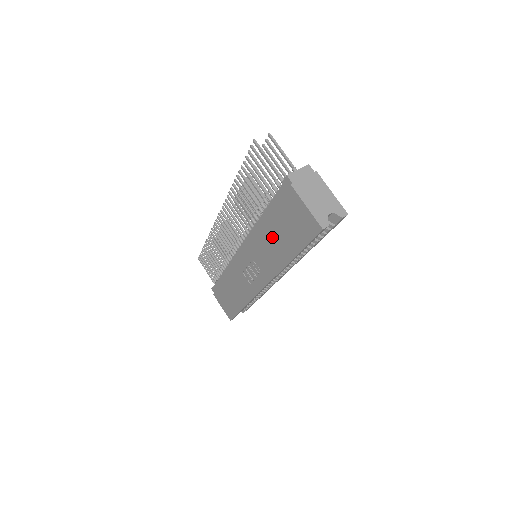
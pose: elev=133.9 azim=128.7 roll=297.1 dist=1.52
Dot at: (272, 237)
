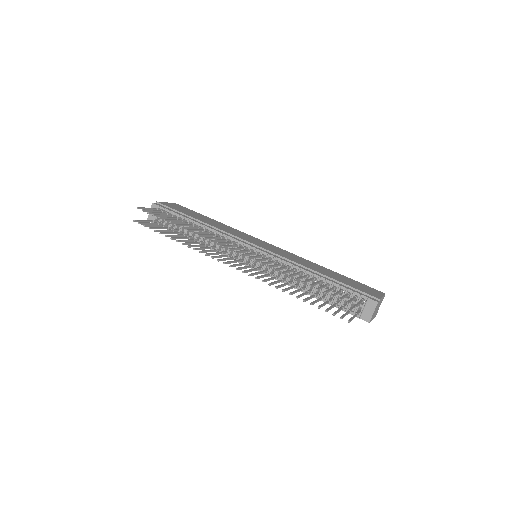
Dot at: occluded
